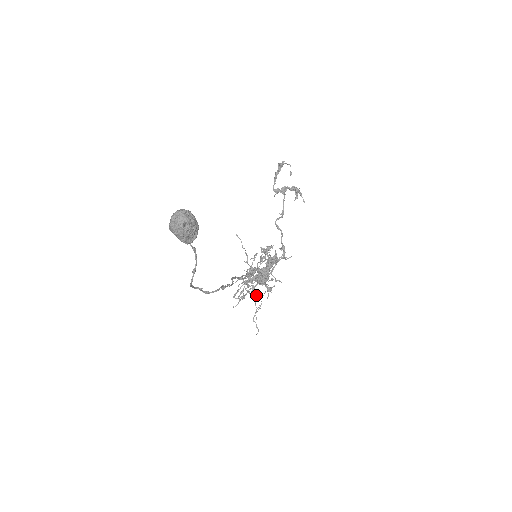
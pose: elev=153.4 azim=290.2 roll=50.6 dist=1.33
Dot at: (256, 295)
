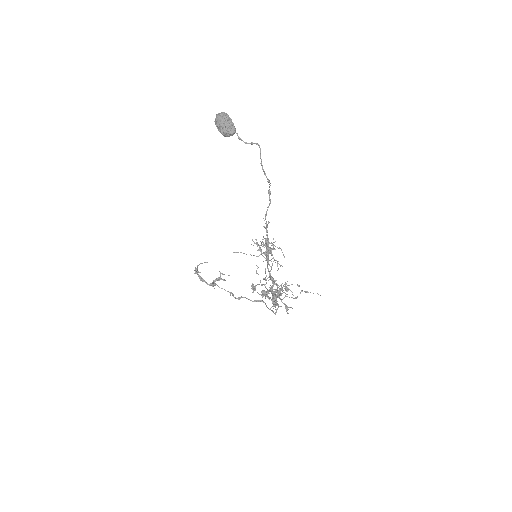
Dot at: occluded
